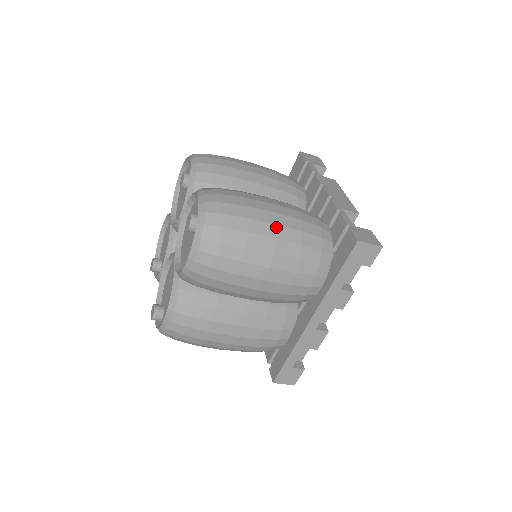
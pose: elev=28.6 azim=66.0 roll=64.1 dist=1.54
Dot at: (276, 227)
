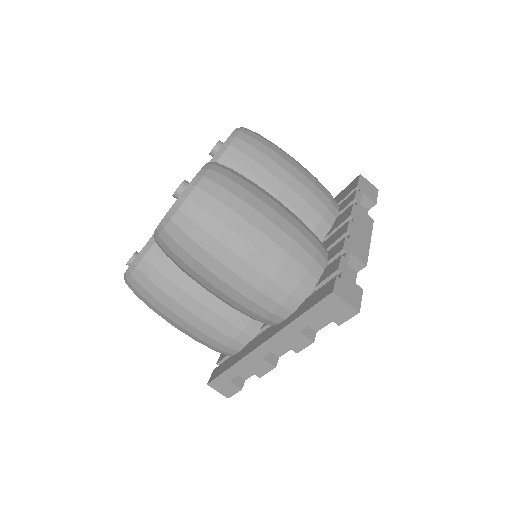
Dot at: (260, 235)
